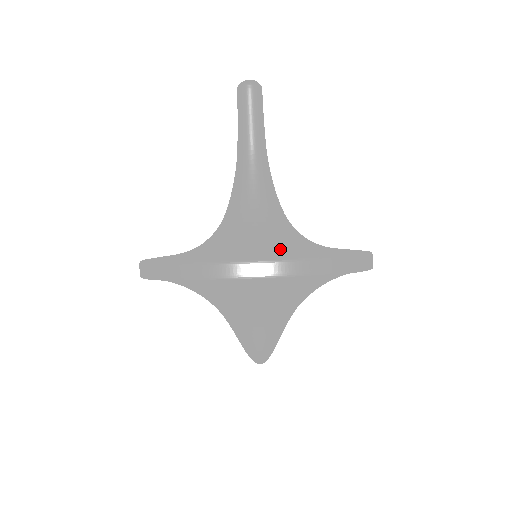
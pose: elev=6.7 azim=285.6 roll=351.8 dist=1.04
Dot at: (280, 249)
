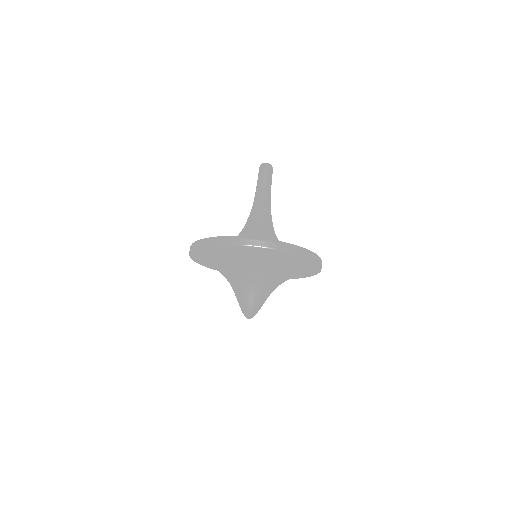
Dot at: occluded
